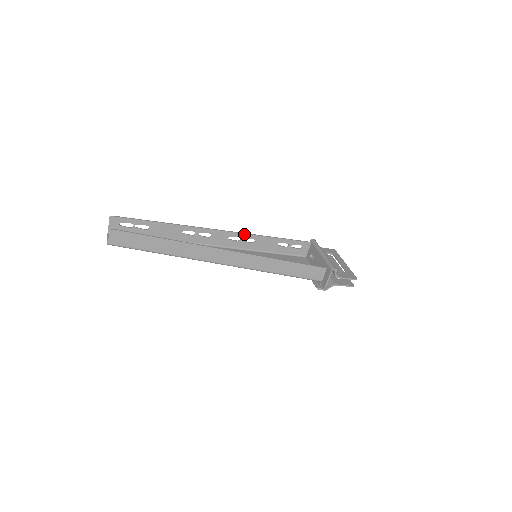
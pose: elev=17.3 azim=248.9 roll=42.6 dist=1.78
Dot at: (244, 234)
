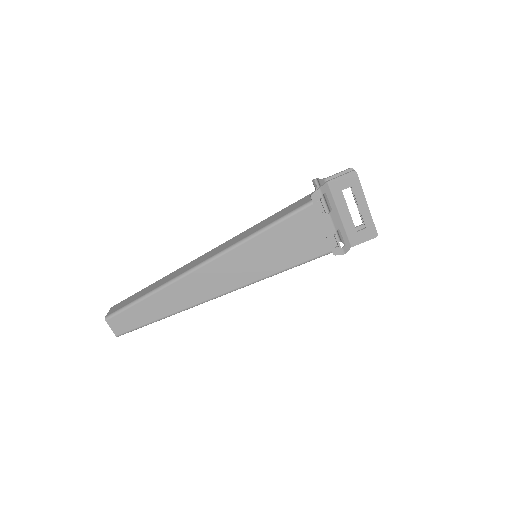
Dot at: occluded
